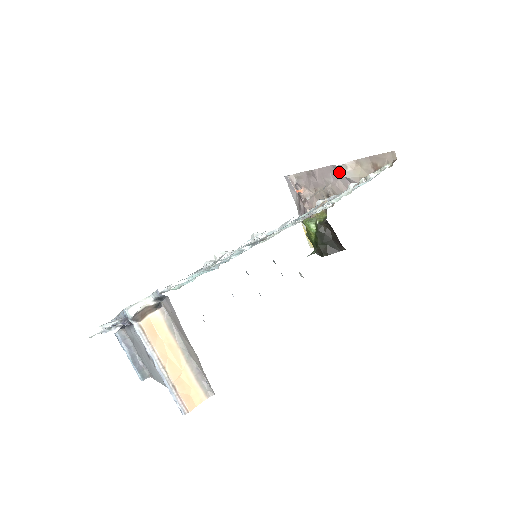
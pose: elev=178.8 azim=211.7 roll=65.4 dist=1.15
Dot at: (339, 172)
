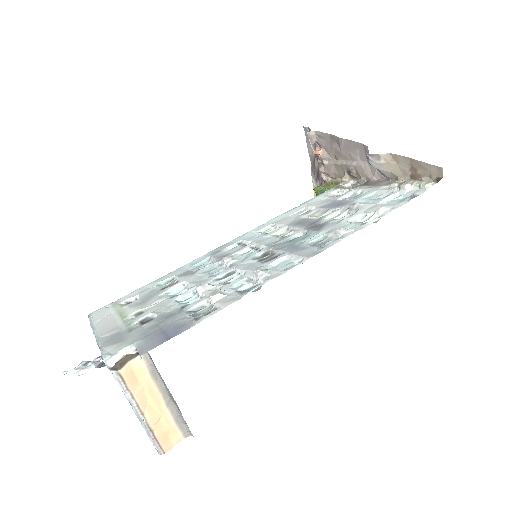
Dot at: (369, 161)
